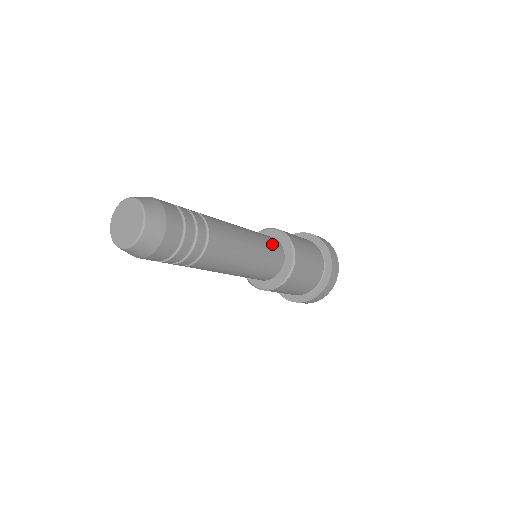
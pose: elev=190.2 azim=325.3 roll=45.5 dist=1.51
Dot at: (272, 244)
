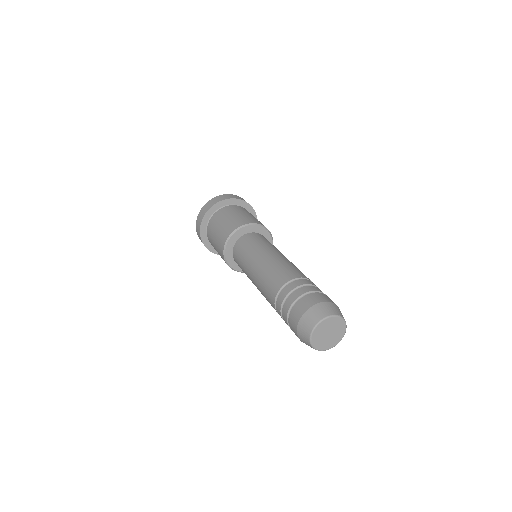
Dot at: occluded
